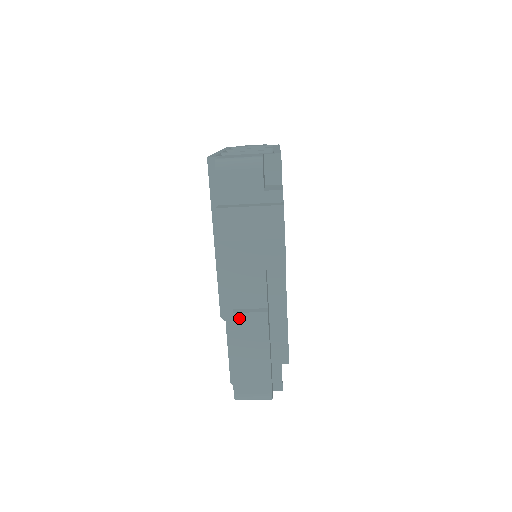
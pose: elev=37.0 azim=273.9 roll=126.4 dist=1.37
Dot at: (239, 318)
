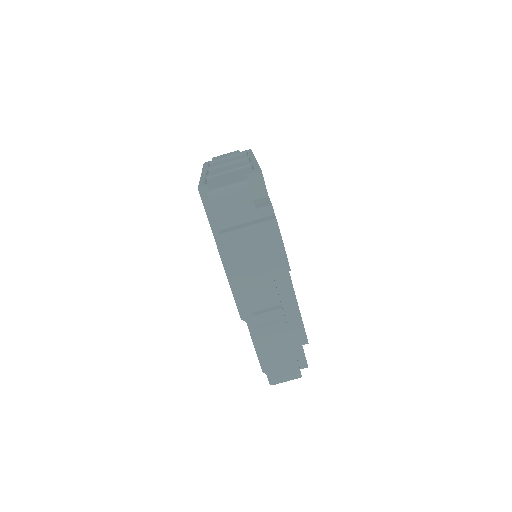
Dot at: (259, 319)
